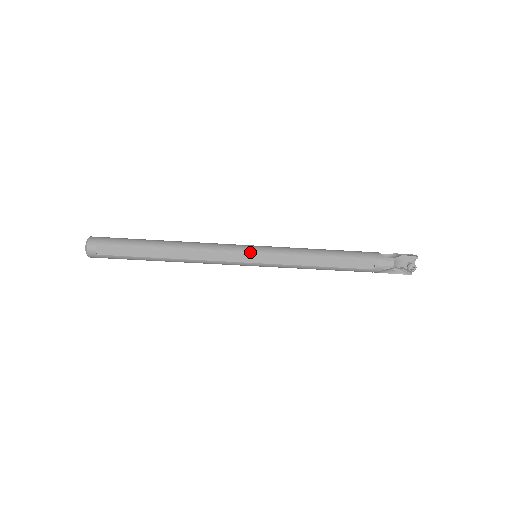
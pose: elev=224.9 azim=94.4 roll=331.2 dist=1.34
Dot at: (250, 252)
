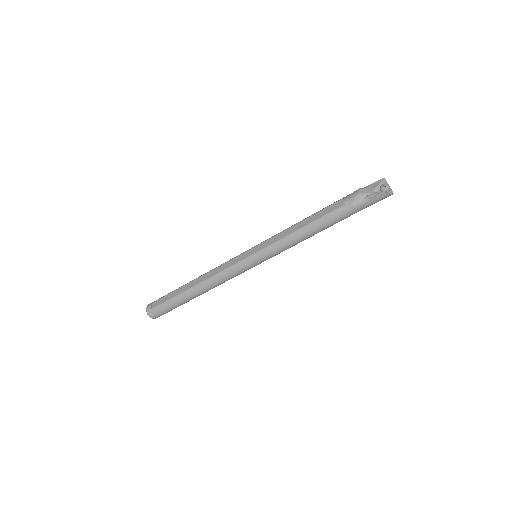
Dot at: (246, 251)
